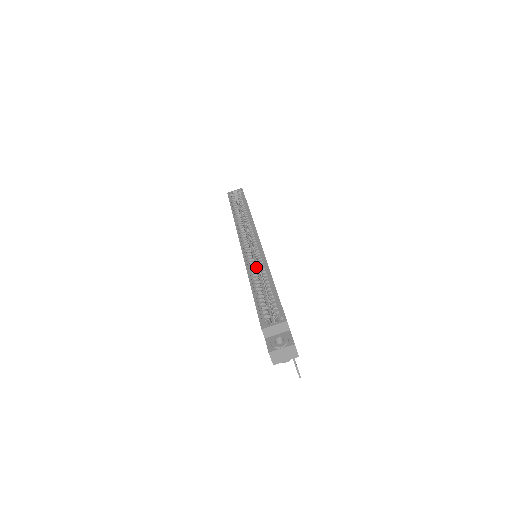
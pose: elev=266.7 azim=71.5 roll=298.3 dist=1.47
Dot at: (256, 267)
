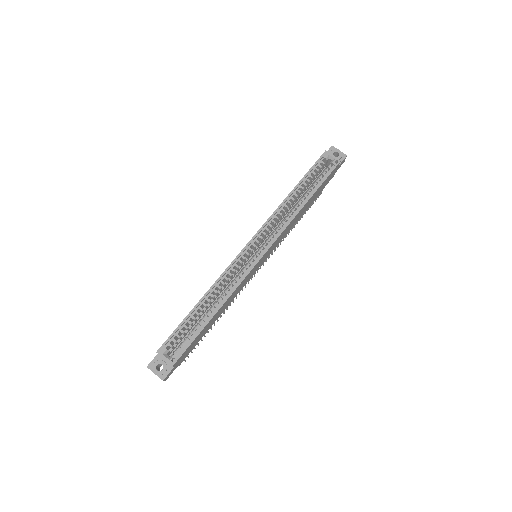
Dot at: (239, 271)
